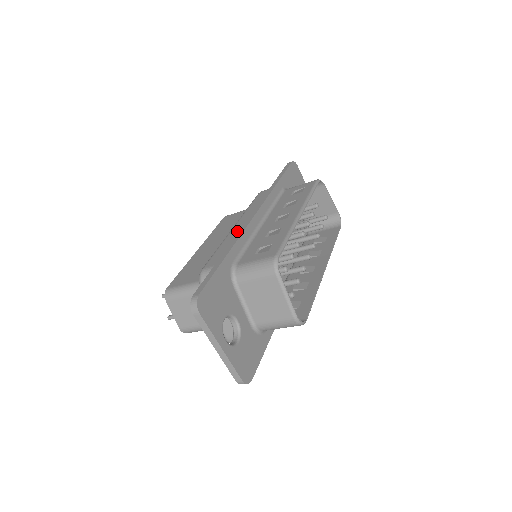
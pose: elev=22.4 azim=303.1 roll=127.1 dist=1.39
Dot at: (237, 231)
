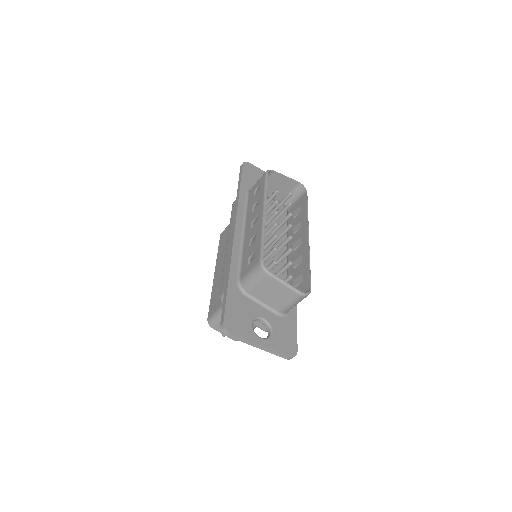
Dot at: occluded
